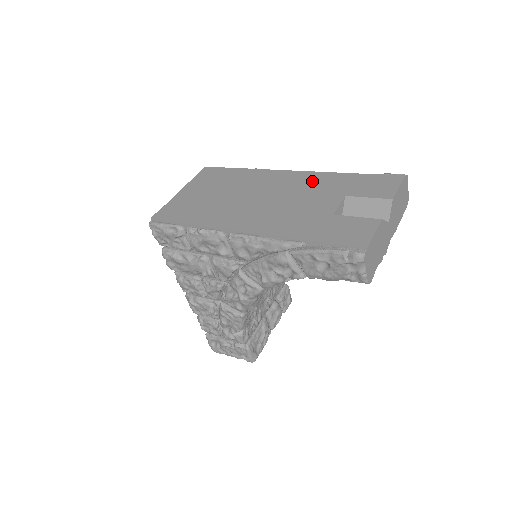
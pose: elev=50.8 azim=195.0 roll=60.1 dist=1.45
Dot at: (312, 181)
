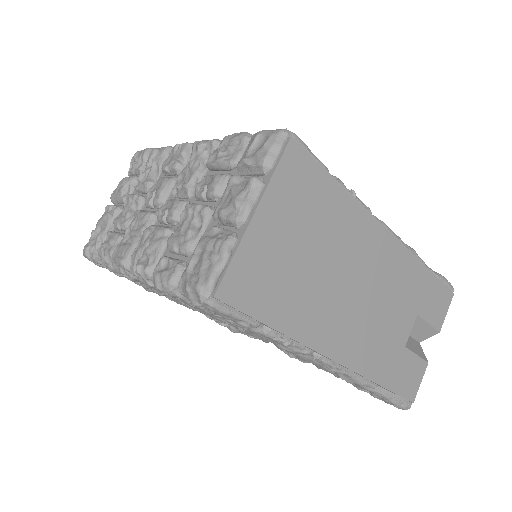
Dot at: (402, 271)
